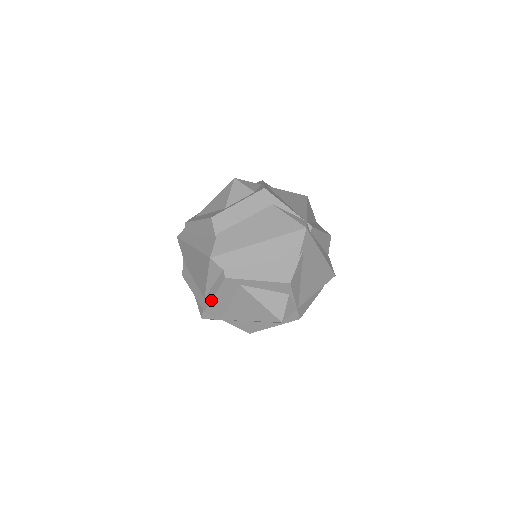
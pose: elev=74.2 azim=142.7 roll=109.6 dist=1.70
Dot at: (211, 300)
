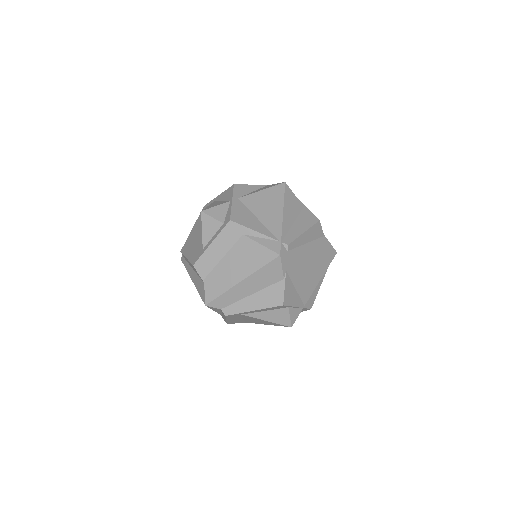
Dot at: (226, 321)
